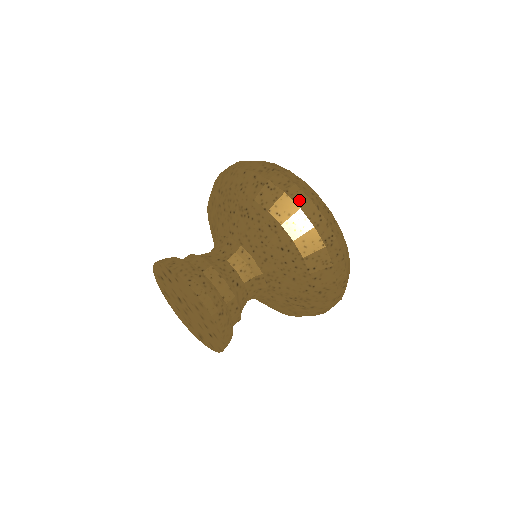
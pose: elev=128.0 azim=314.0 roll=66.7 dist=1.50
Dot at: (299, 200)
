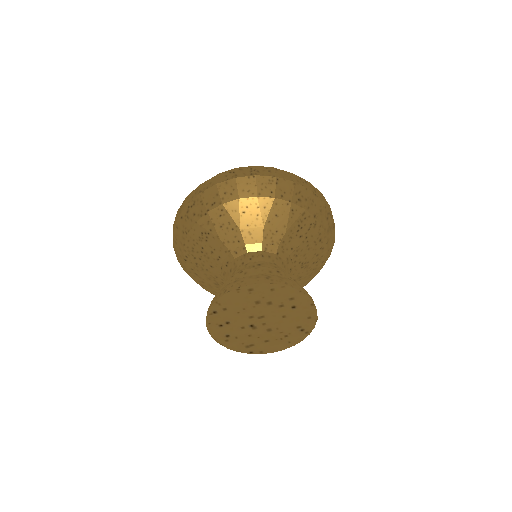
Dot at: (210, 184)
